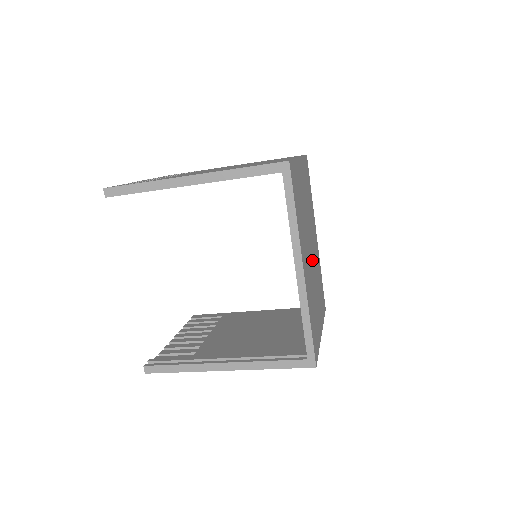
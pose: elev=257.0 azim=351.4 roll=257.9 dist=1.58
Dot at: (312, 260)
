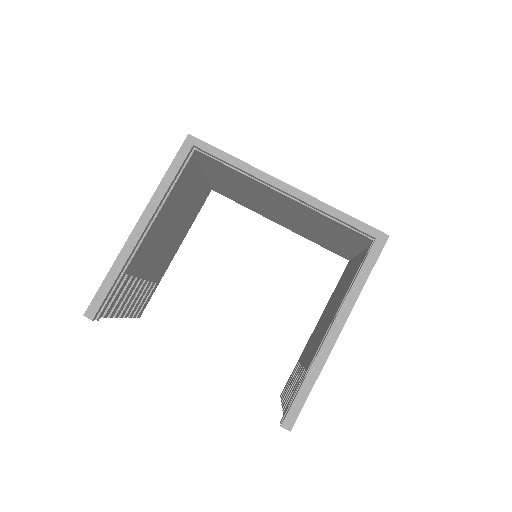
Dot at: occluded
